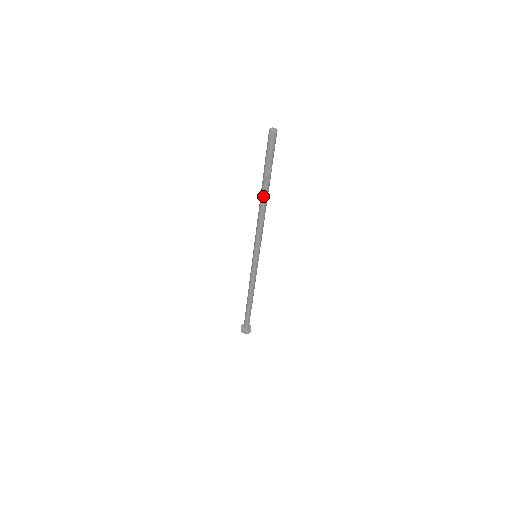
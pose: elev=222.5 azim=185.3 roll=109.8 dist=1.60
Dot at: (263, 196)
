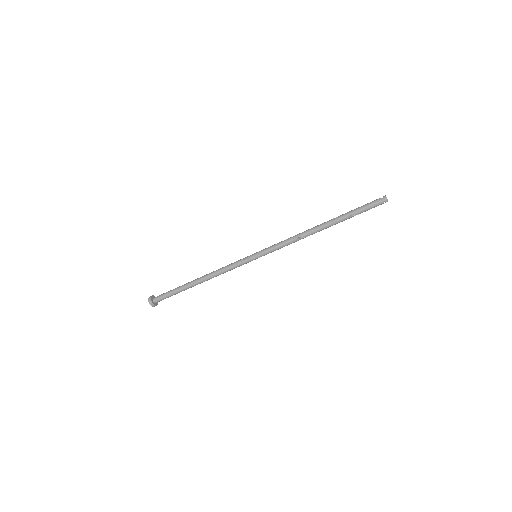
Dot at: (326, 224)
